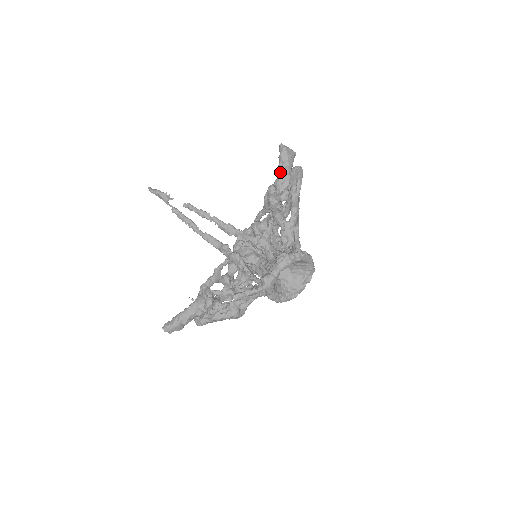
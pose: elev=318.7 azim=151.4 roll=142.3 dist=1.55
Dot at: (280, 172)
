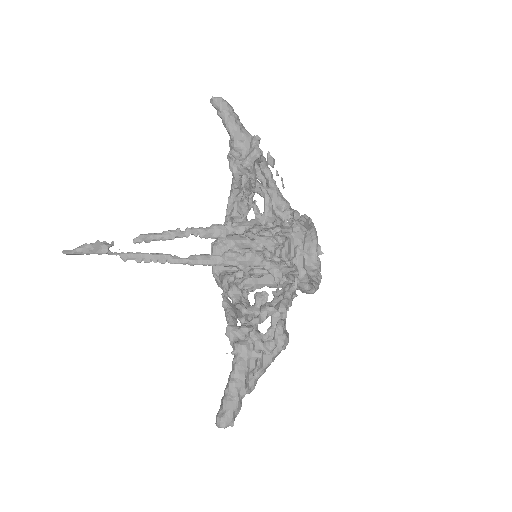
Dot at: (232, 129)
